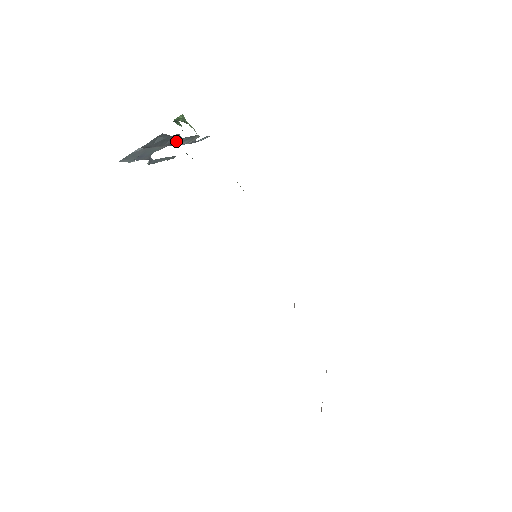
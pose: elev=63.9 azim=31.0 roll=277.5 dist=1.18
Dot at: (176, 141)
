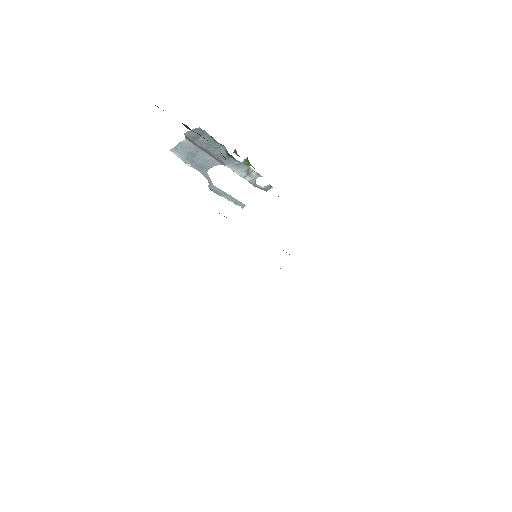
Dot at: (226, 158)
